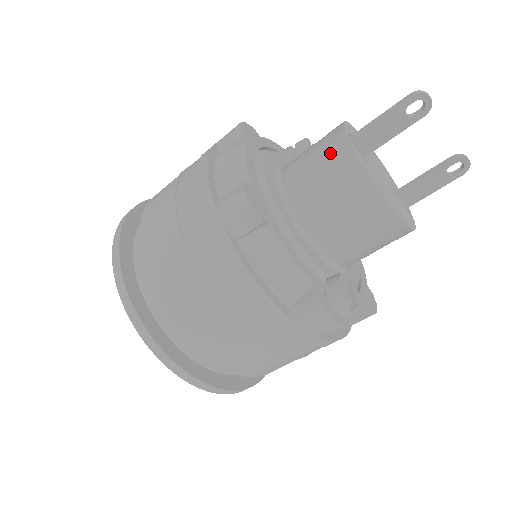
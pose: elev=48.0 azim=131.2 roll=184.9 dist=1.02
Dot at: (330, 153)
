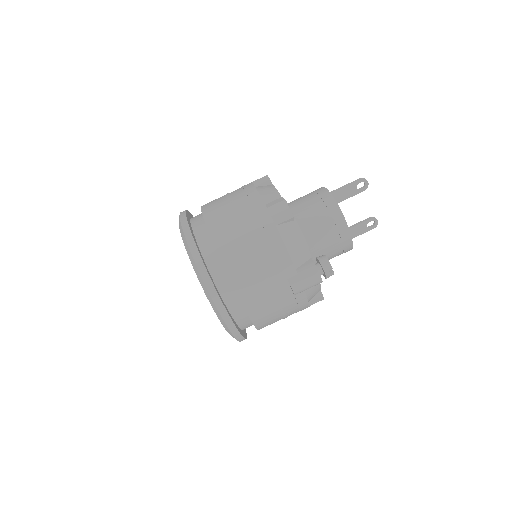
Dot at: (320, 197)
